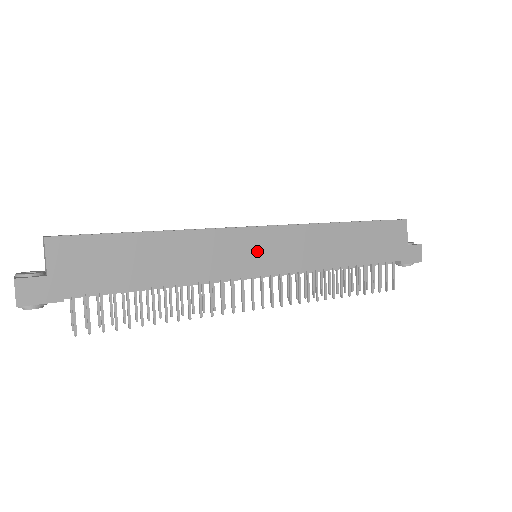
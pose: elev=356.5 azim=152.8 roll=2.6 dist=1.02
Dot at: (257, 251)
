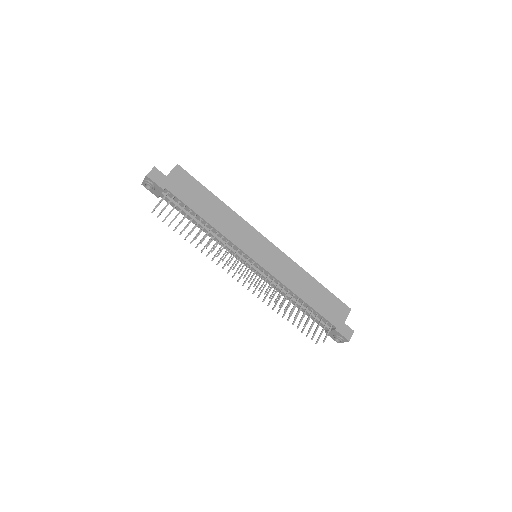
Dot at: (259, 248)
